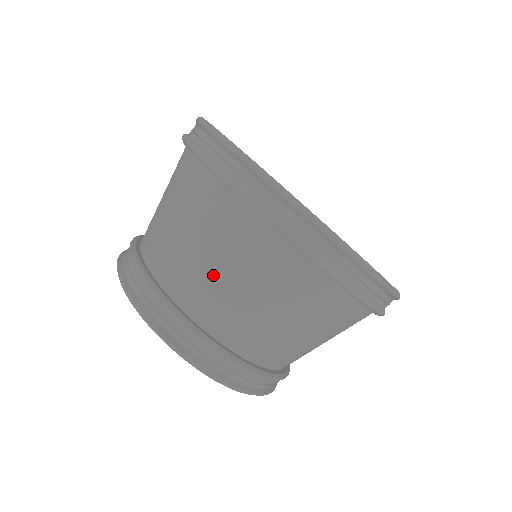
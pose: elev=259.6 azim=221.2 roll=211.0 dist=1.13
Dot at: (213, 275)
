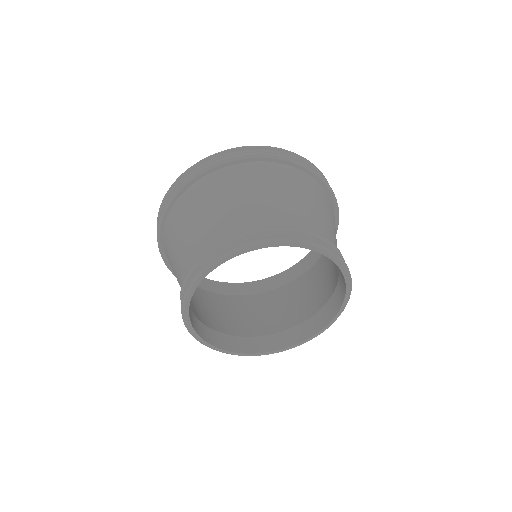
Dot at: (178, 257)
